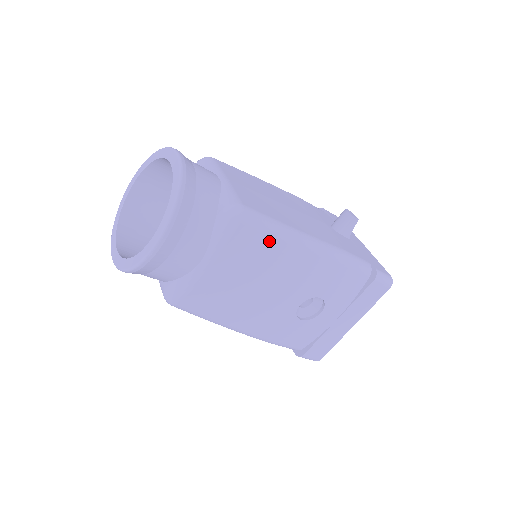
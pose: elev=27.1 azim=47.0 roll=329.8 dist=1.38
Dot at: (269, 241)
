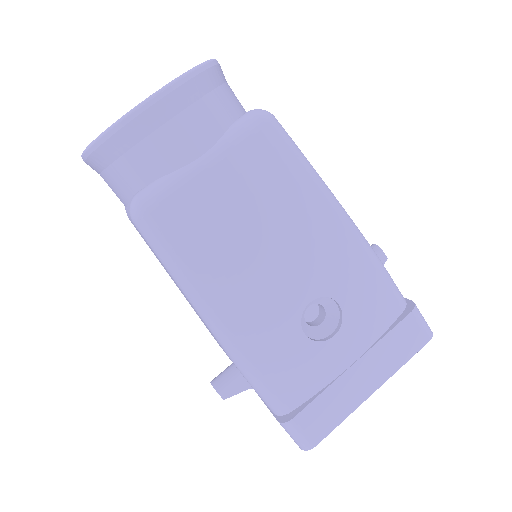
Dot at: (295, 169)
